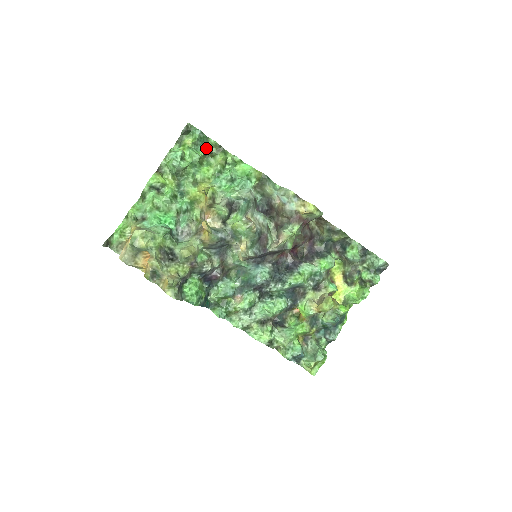
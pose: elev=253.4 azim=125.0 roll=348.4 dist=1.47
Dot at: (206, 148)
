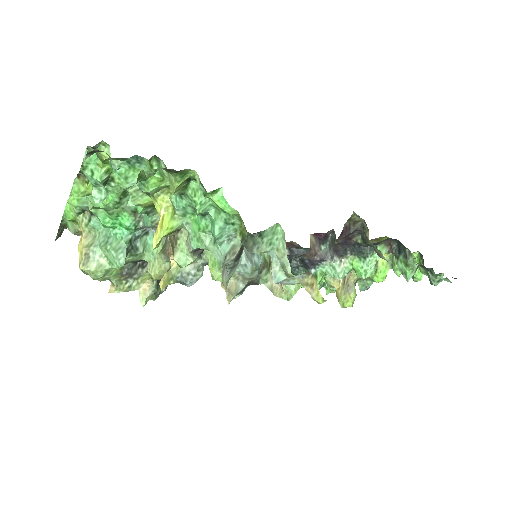
Dot at: occluded
